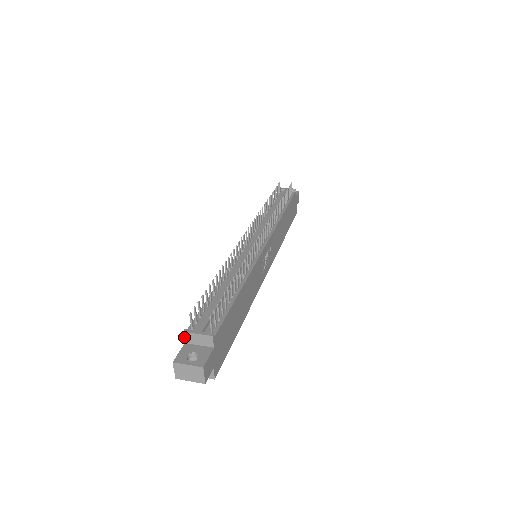
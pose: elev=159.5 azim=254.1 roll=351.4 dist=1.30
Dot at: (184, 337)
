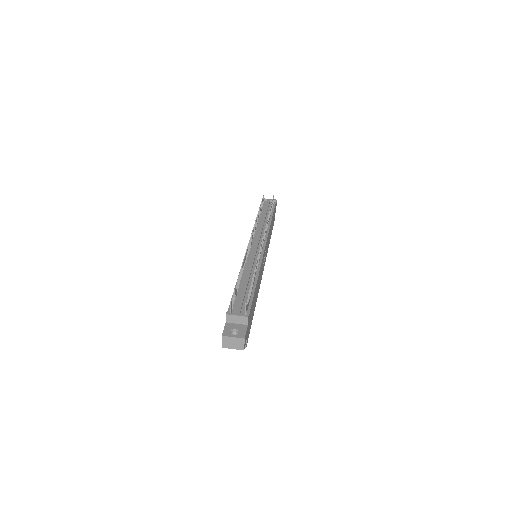
Dot at: (226, 318)
